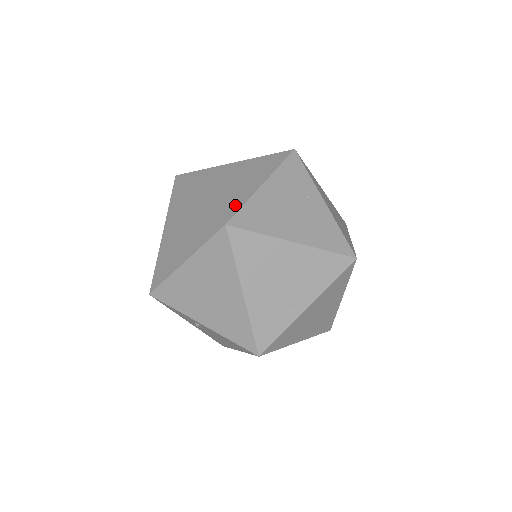
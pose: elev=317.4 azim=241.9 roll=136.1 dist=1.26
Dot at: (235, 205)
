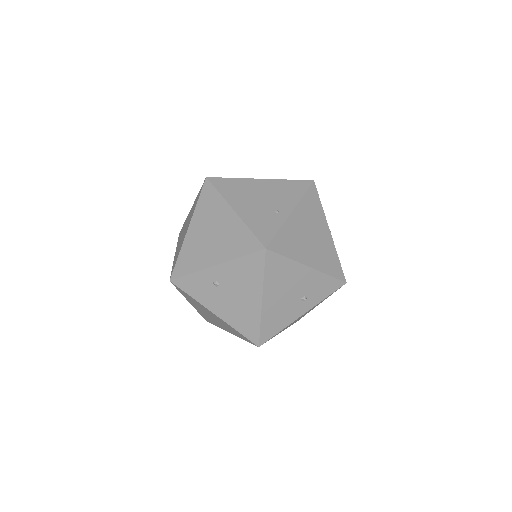
Dot at: occluded
